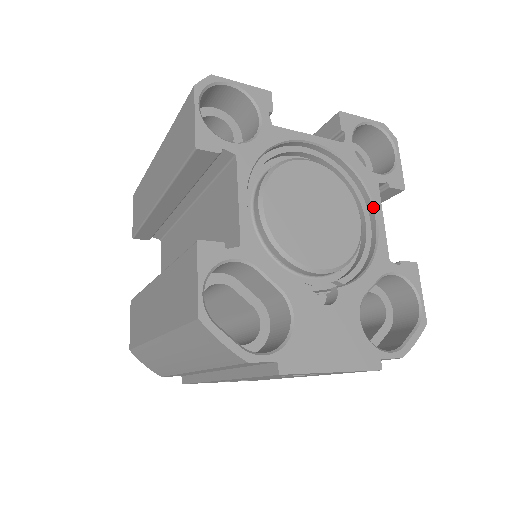
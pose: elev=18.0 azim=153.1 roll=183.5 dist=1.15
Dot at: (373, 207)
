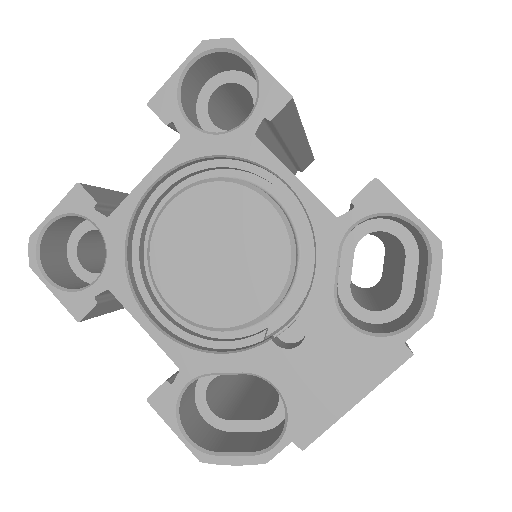
Dot at: (270, 172)
